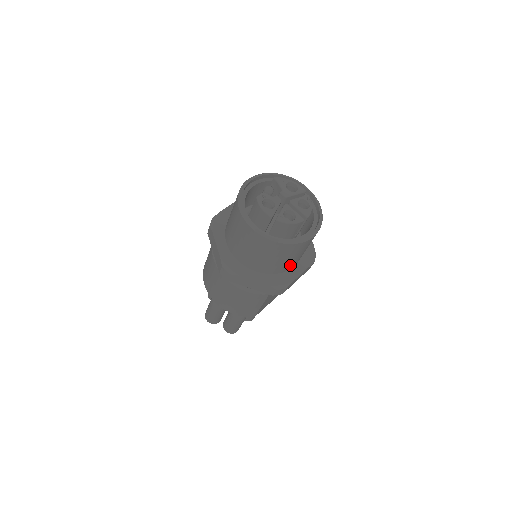
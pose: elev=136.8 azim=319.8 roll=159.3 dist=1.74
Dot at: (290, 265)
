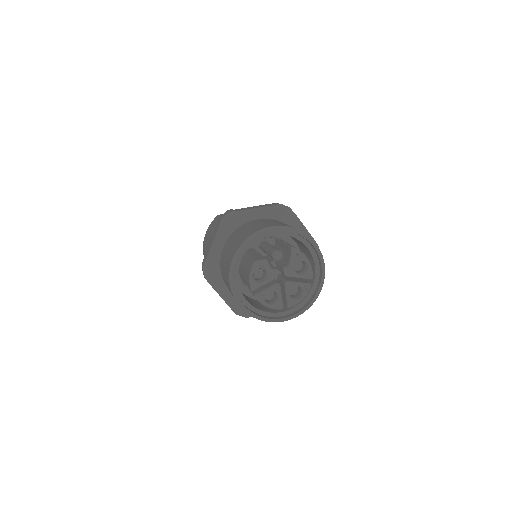
Dot at: occluded
